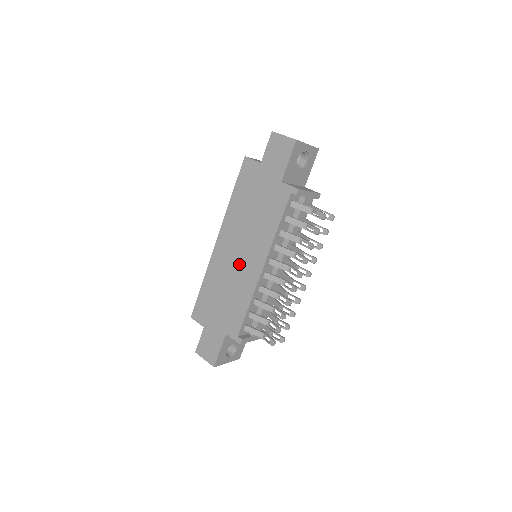
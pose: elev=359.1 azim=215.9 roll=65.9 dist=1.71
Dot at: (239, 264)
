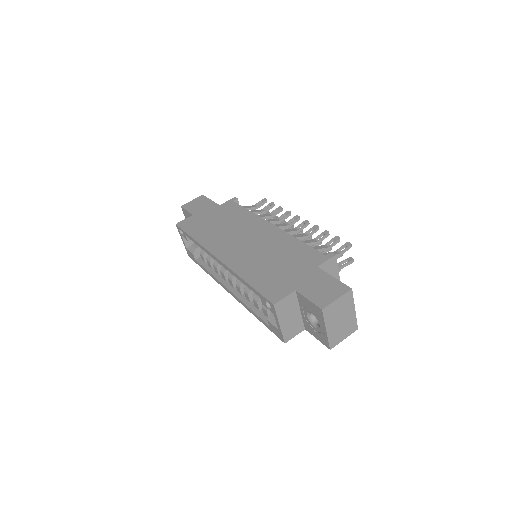
Dot at: (255, 242)
